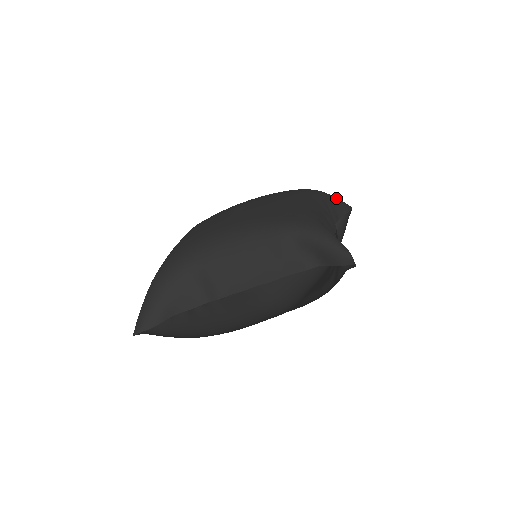
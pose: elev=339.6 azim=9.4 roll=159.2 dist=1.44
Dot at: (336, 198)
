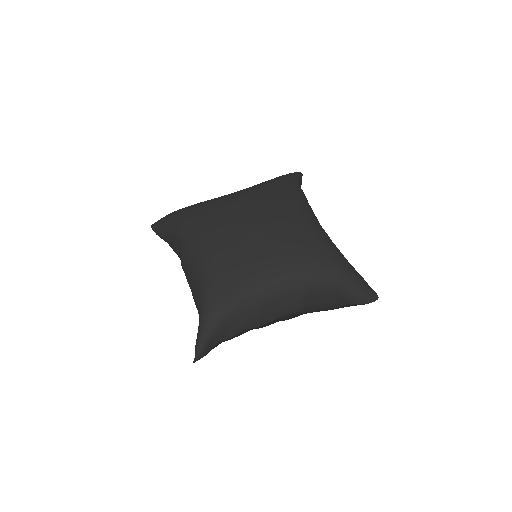
Dot at: (351, 289)
